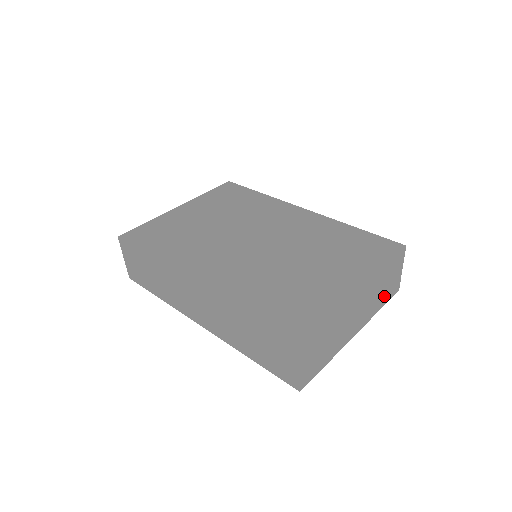
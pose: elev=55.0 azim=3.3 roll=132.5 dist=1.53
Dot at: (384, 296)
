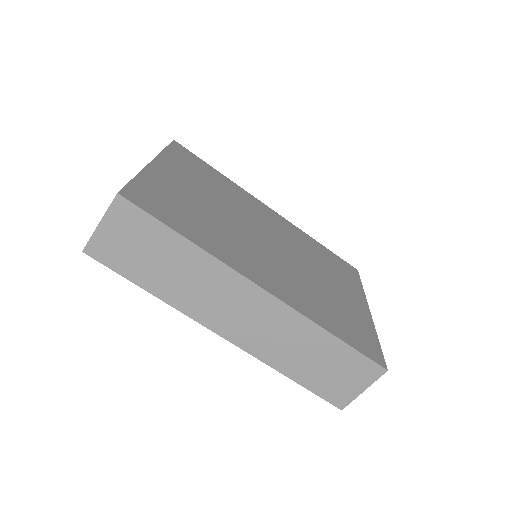
Dot at: occluded
